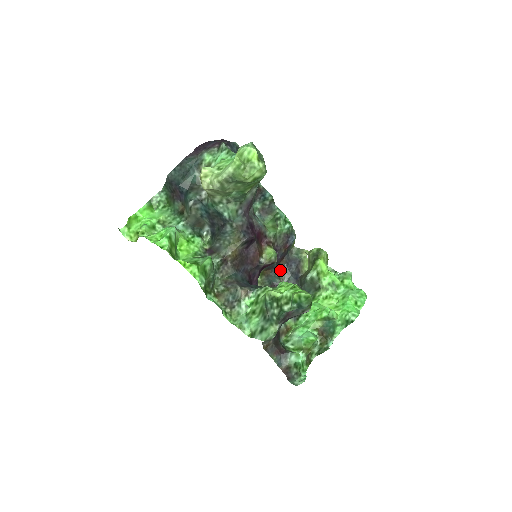
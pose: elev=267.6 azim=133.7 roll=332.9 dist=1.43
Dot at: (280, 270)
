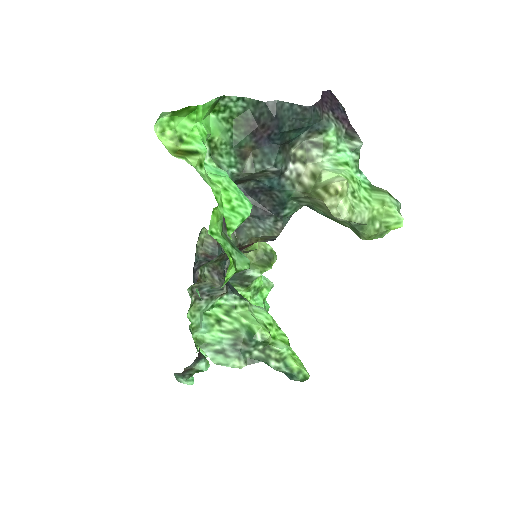
Dot at: occluded
